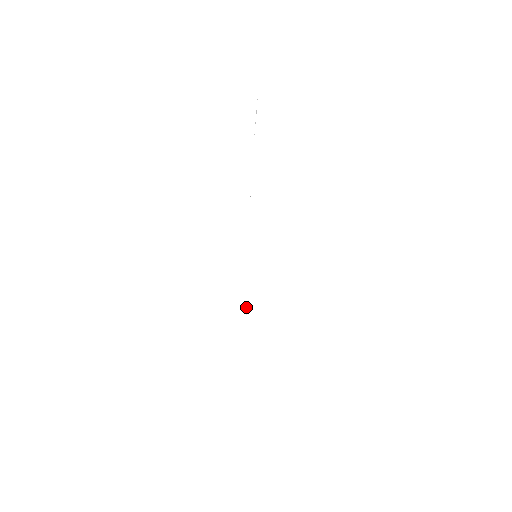
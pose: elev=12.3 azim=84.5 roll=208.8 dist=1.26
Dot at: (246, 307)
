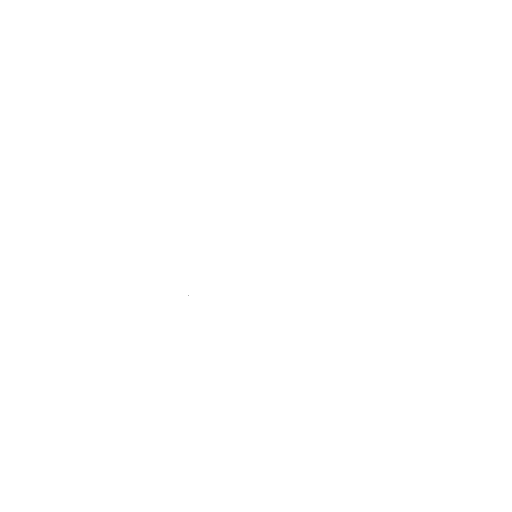
Dot at: (188, 295)
